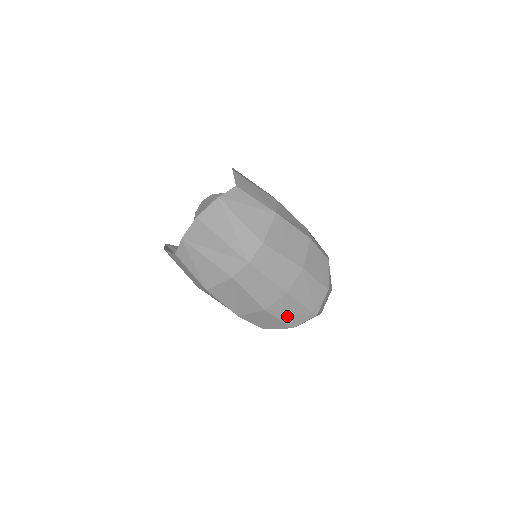
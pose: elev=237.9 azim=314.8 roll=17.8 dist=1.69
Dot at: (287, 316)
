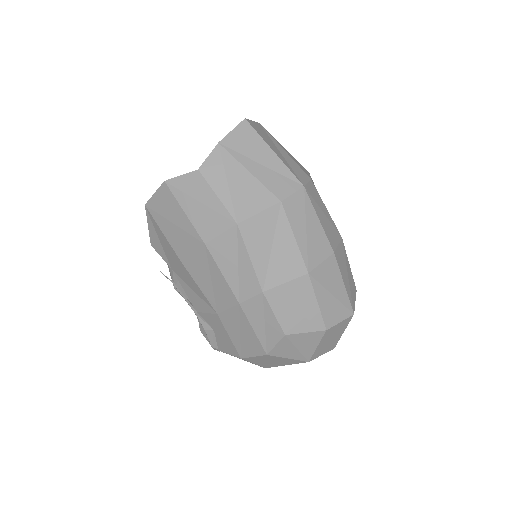
Dot at: (326, 300)
